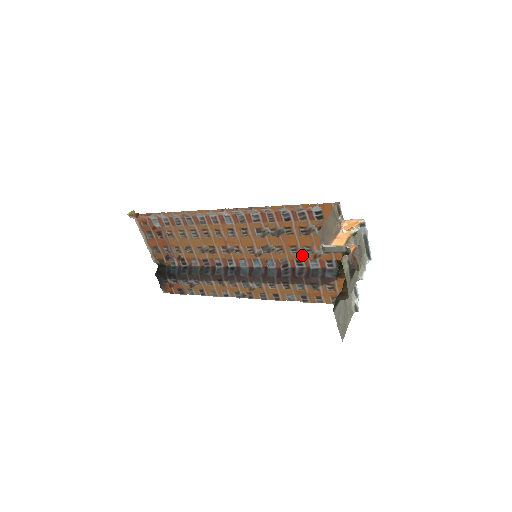
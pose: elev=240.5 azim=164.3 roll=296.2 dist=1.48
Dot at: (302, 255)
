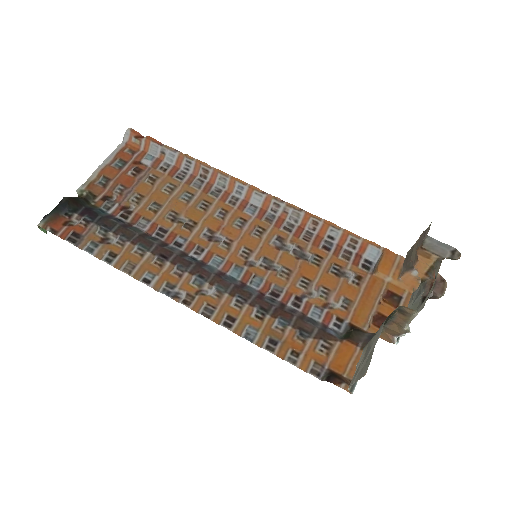
Dot at: (308, 296)
